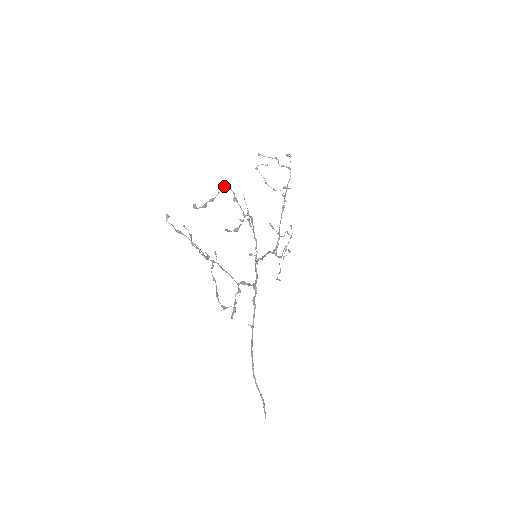
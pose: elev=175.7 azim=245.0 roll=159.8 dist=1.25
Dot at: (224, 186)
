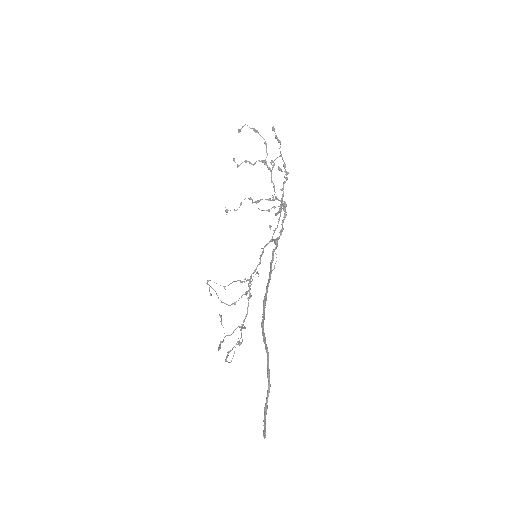
Dot at: (271, 163)
